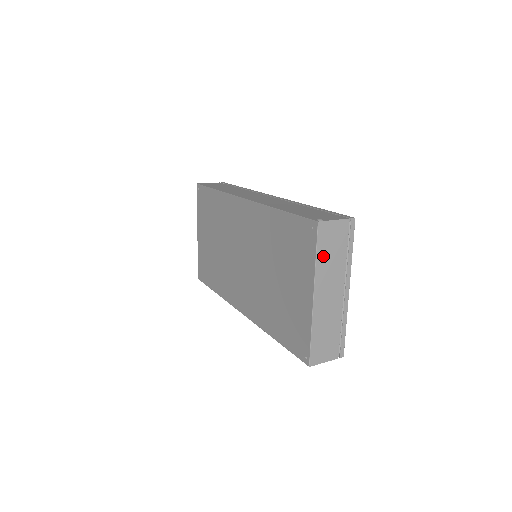
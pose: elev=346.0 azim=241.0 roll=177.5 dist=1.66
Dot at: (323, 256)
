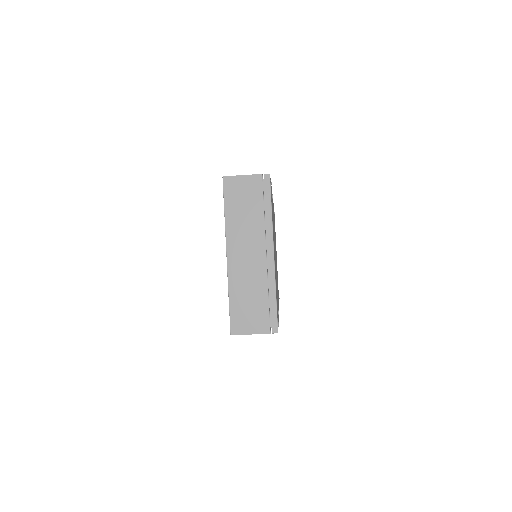
Dot at: (233, 212)
